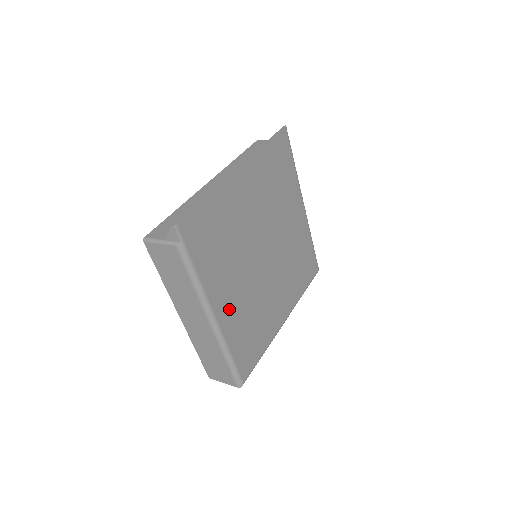
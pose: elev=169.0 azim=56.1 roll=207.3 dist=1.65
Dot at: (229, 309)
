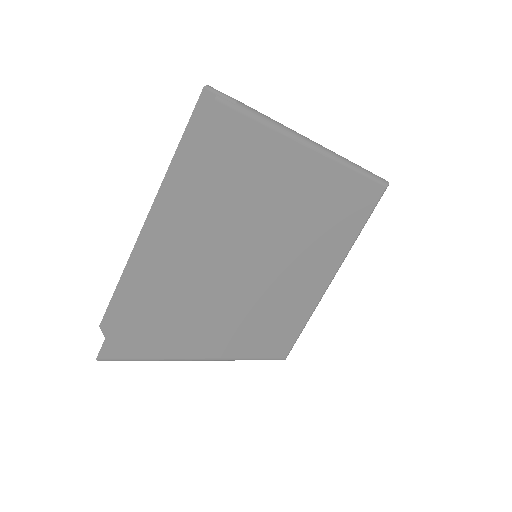
Dot at: (228, 341)
